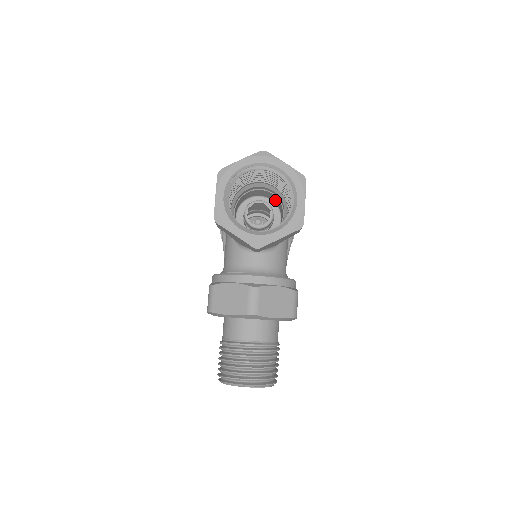
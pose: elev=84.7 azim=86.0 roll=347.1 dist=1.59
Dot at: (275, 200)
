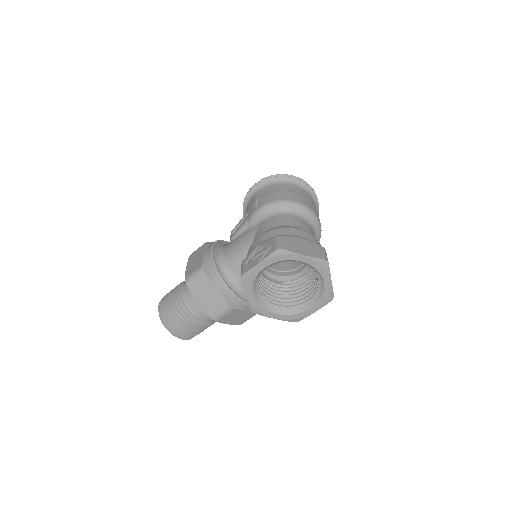
Dot at: occluded
